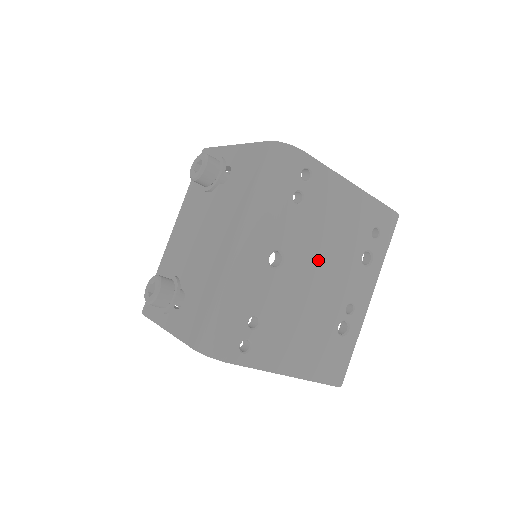
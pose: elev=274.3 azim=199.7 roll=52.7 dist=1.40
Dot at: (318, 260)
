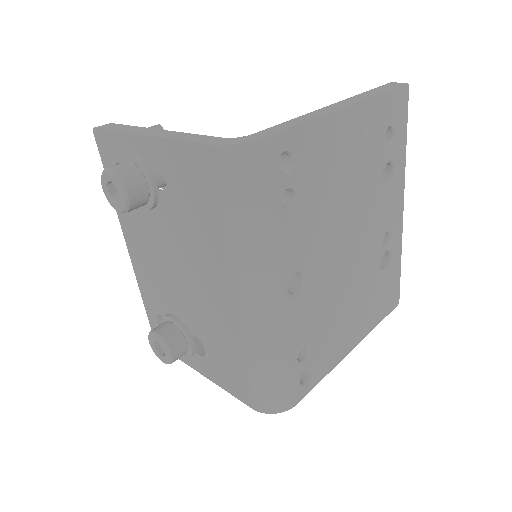
Dot at: (339, 234)
